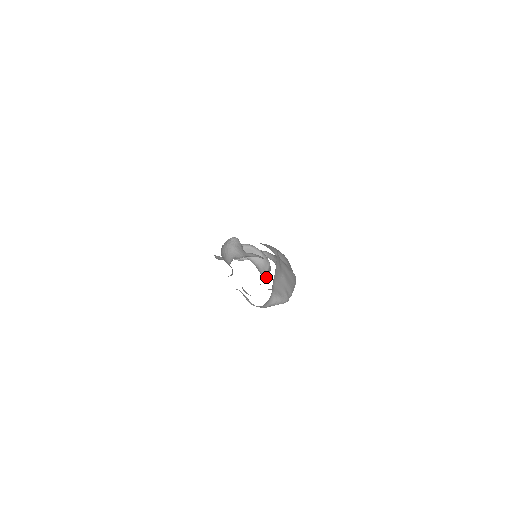
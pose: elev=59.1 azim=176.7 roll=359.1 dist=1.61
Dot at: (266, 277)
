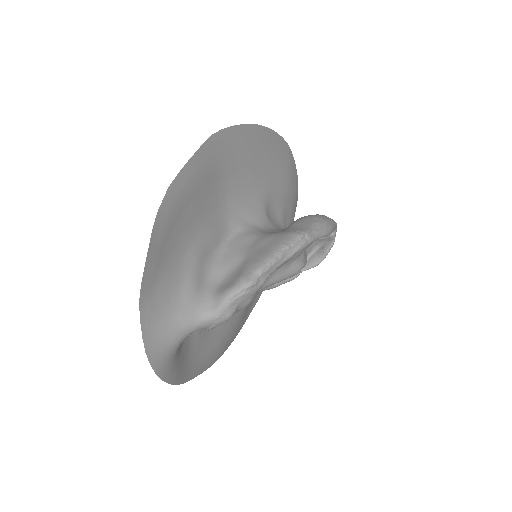
Dot at: occluded
